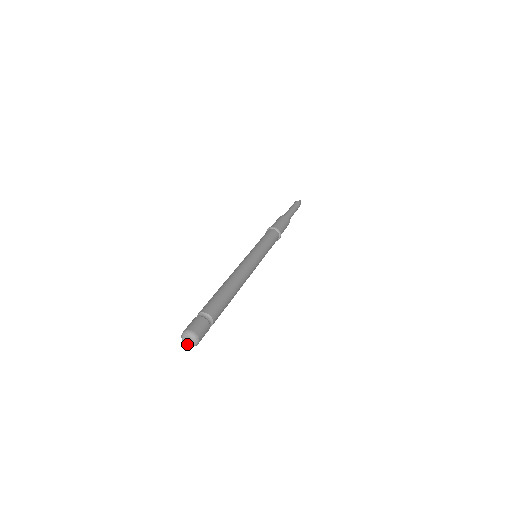
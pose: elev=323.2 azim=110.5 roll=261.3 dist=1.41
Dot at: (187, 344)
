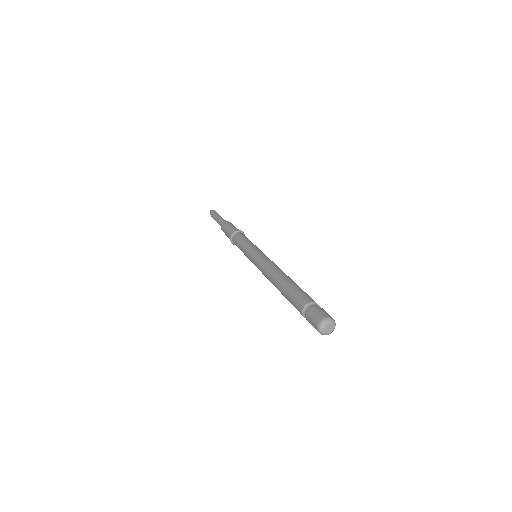
Dot at: (327, 333)
